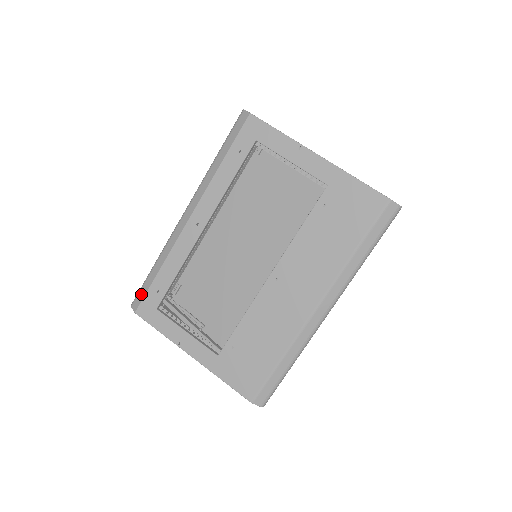
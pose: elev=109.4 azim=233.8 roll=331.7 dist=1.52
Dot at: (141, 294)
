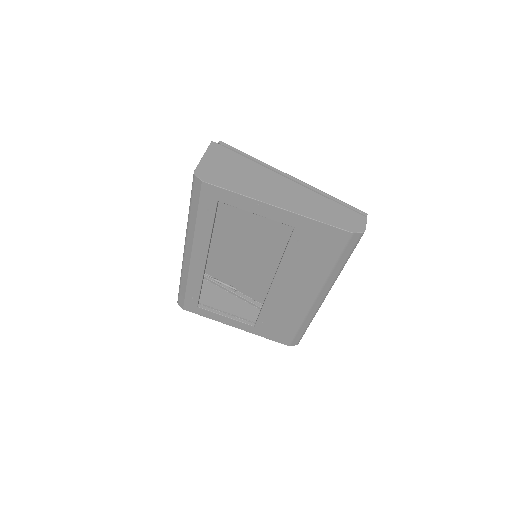
Dot at: (181, 299)
